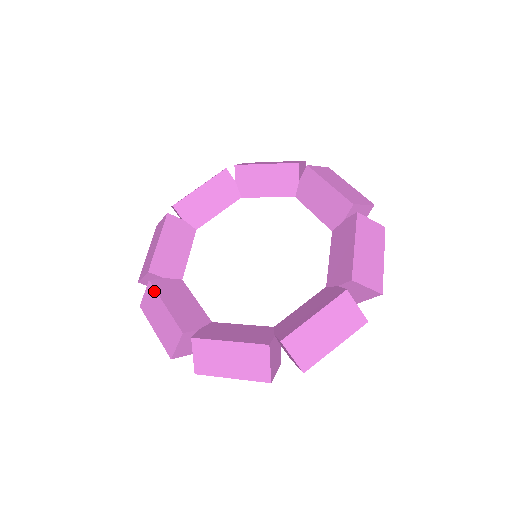
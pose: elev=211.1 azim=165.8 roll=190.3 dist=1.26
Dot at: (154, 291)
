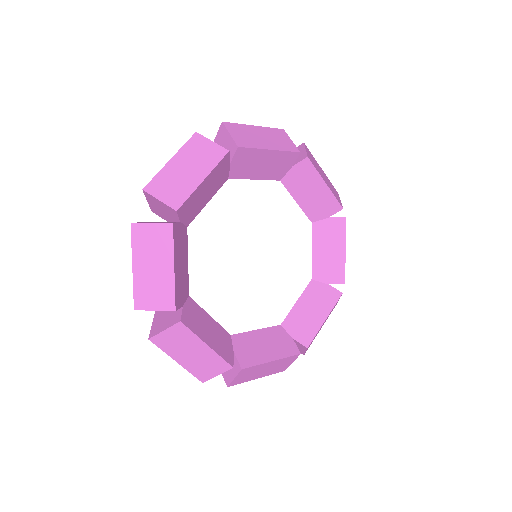
Dot at: (189, 332)
